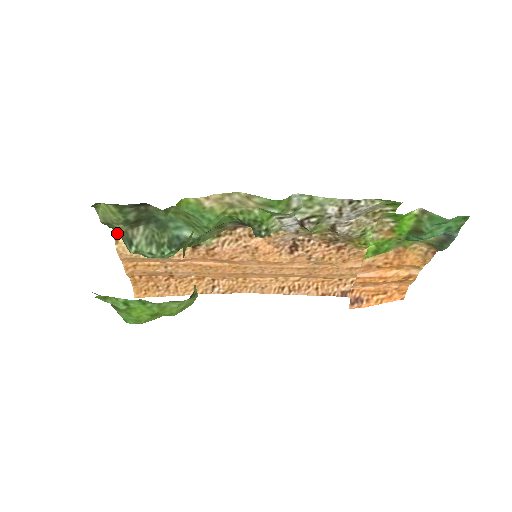
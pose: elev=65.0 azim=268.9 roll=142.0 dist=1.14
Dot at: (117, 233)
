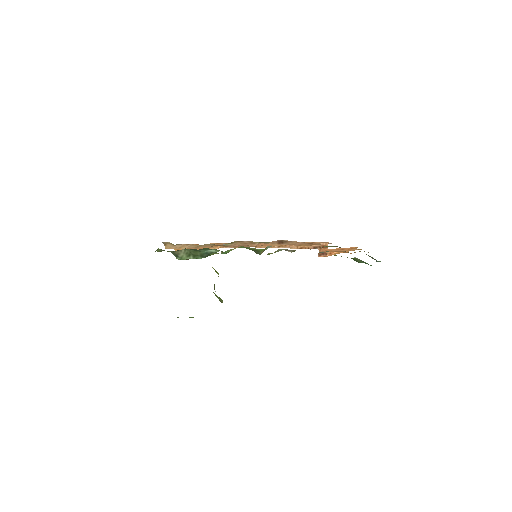
Dot at: (165, 242)
